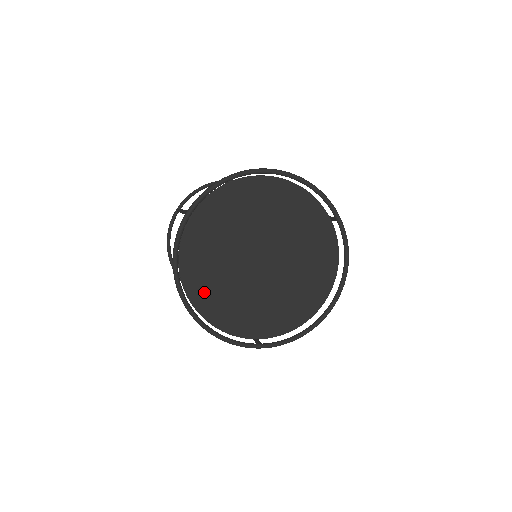
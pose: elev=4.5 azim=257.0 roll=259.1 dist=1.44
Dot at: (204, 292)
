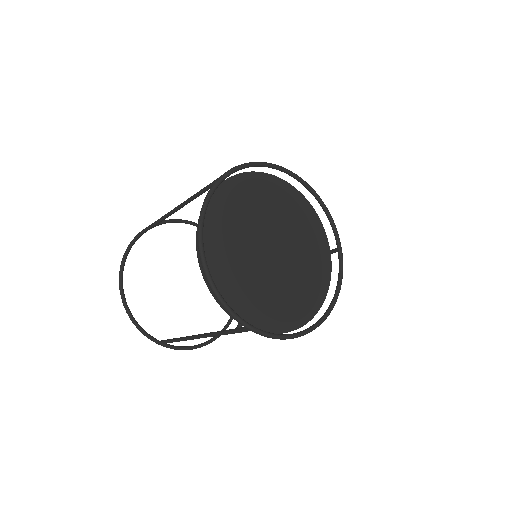
Dot at: (215, 250)
